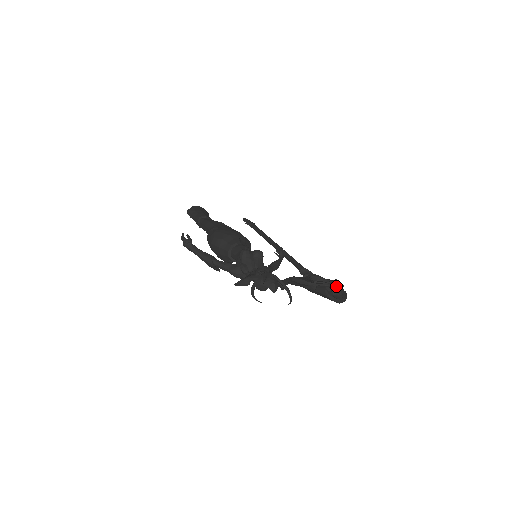
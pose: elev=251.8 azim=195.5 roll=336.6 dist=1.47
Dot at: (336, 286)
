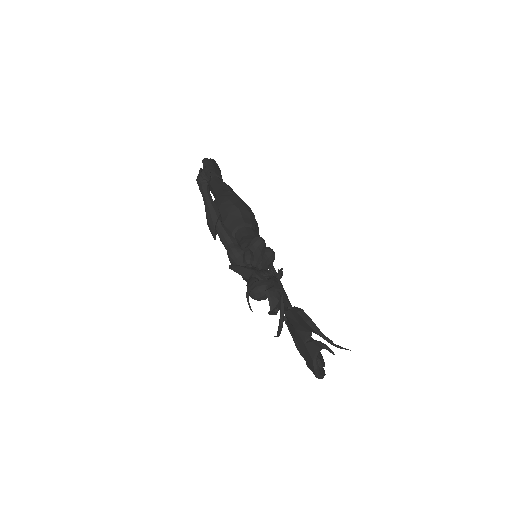
Dot at: occluded
